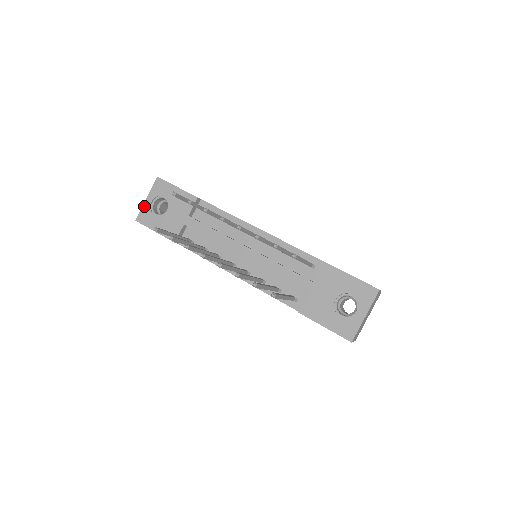
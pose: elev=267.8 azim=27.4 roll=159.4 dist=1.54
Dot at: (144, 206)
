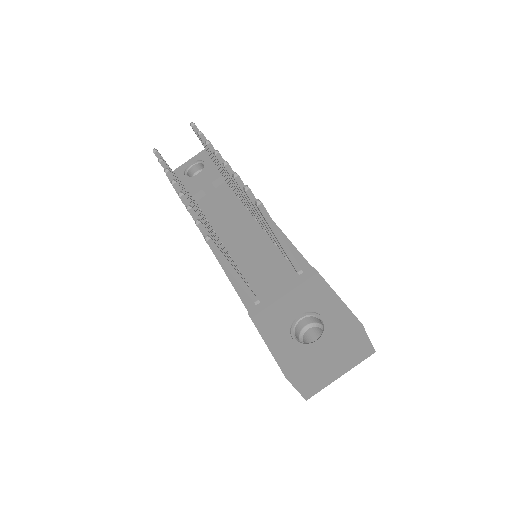
Dot at: (182, 165)
